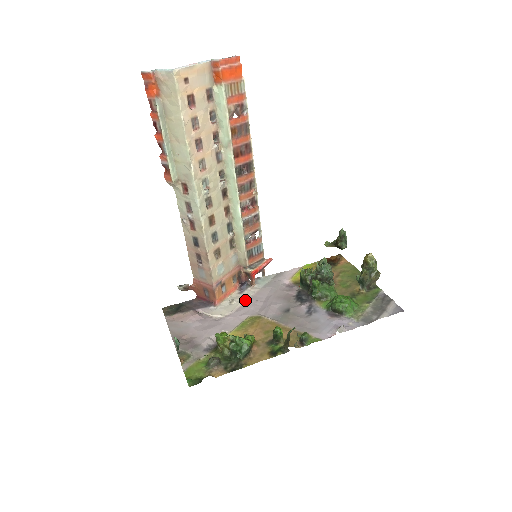
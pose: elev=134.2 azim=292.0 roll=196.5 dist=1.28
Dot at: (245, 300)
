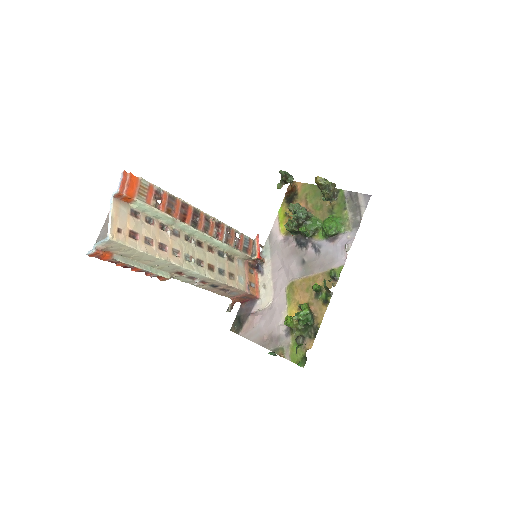
Dot at: (271, 278)
